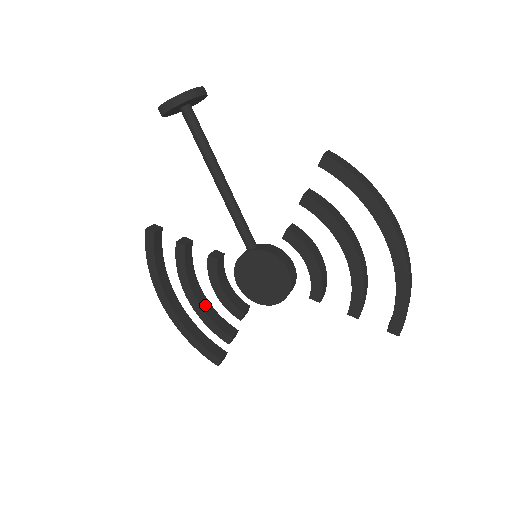
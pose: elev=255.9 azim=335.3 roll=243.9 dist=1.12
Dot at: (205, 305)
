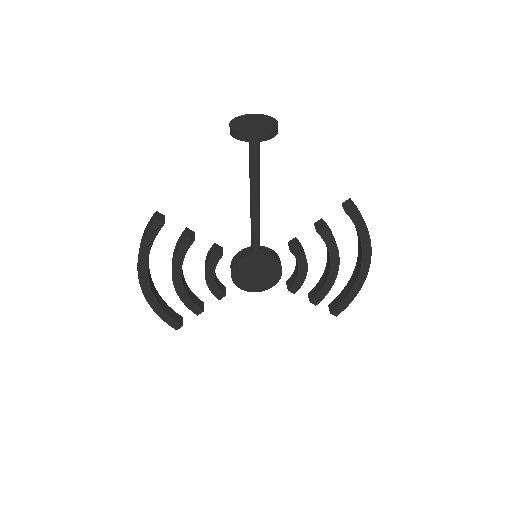
Dot at: (185, 284)
